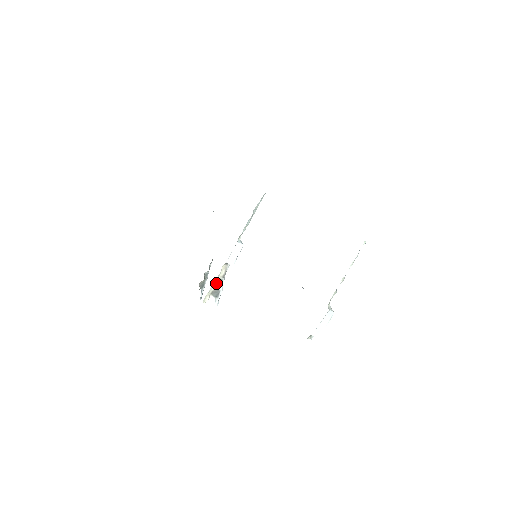
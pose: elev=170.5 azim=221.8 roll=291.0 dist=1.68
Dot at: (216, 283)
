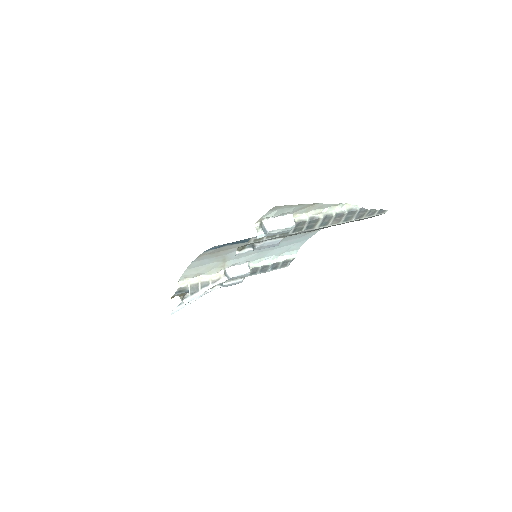
Dot at: (203, 281)
